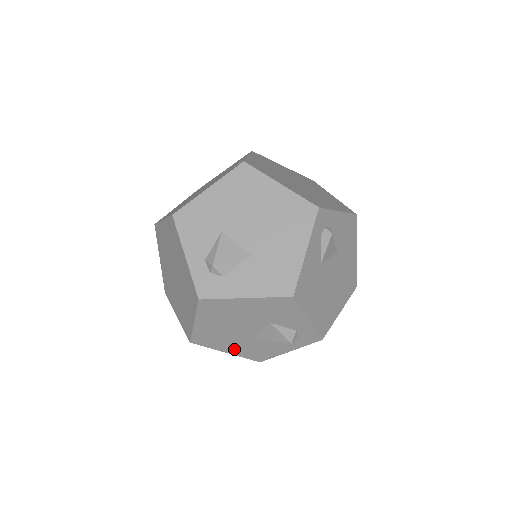
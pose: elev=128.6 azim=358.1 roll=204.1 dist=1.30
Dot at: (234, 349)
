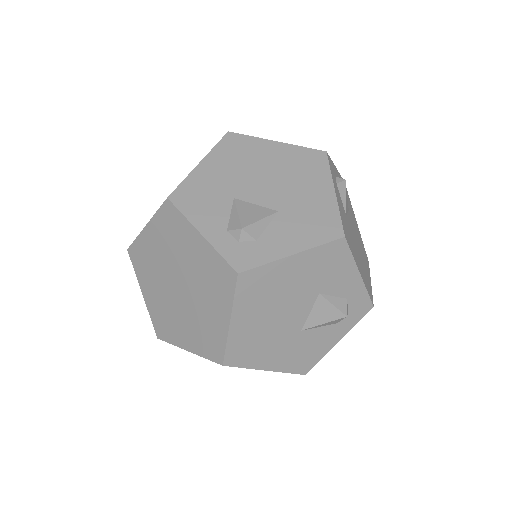
Dot at: (276, 360)
